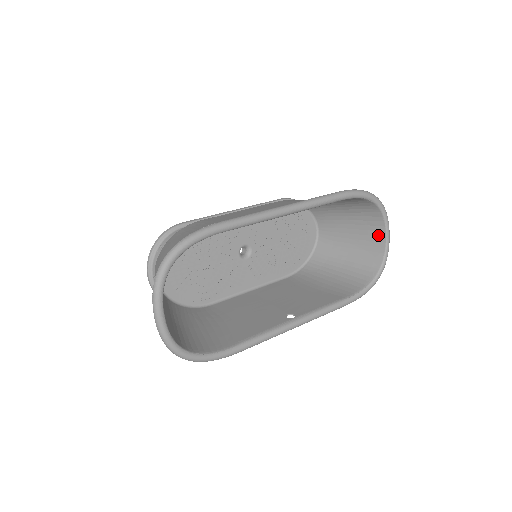
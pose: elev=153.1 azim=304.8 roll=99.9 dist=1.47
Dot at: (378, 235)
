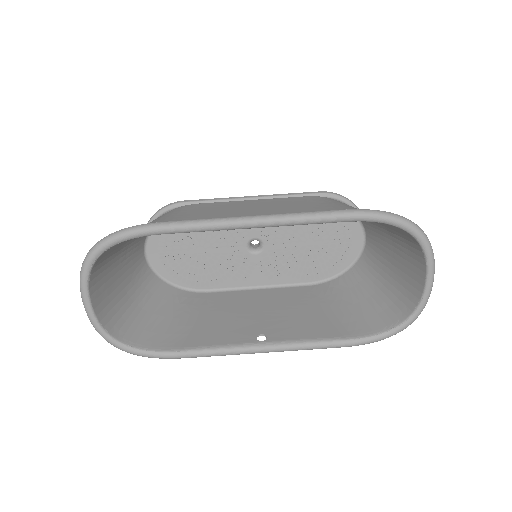
Dot at: (418, 273)
